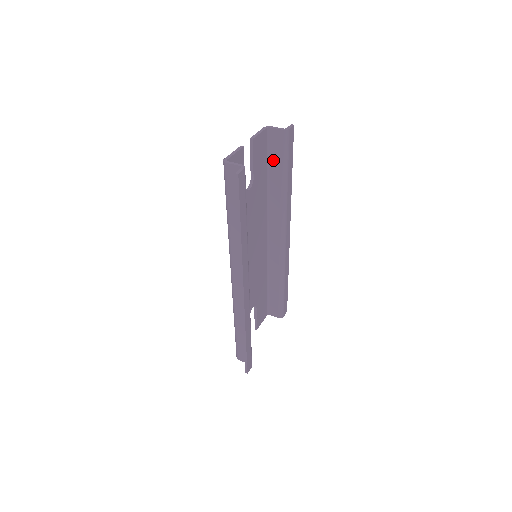
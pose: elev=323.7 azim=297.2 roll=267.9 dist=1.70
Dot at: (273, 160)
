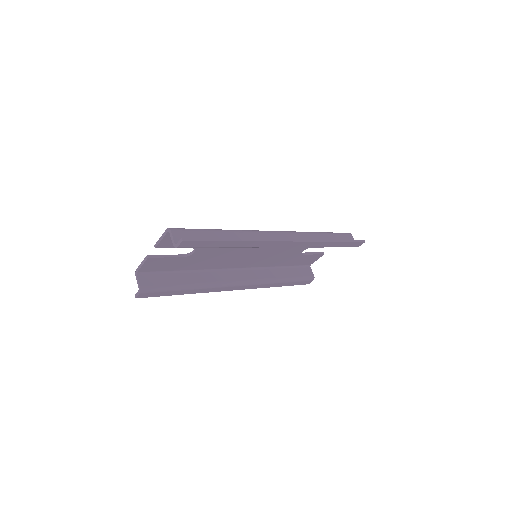
Dot at: (202, 236)
